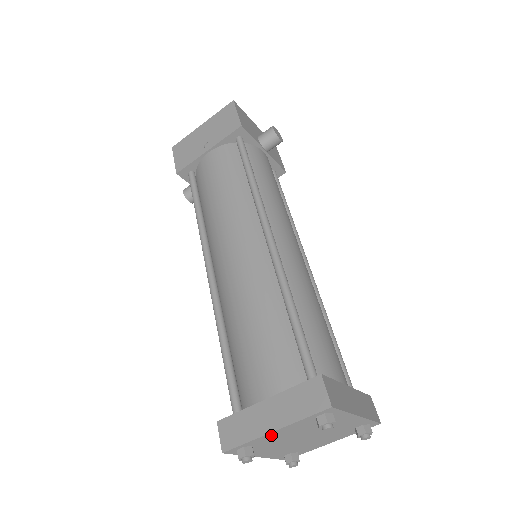
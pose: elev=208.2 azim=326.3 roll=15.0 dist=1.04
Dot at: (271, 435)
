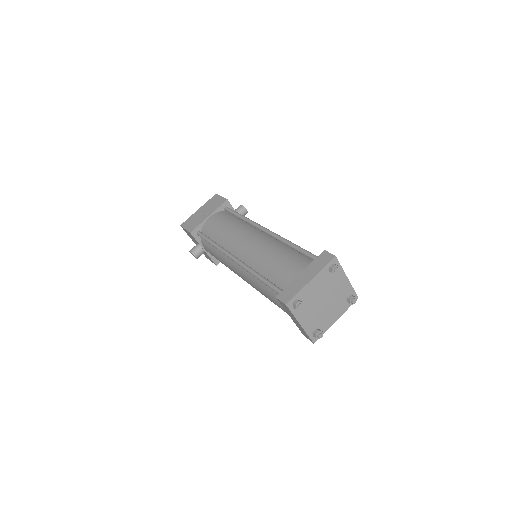
Dot at: (309, 286)
